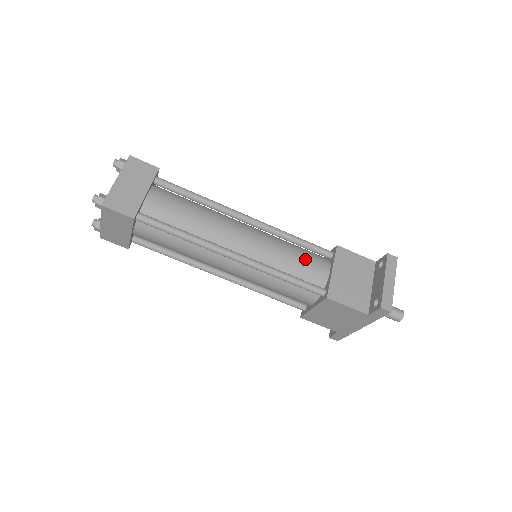
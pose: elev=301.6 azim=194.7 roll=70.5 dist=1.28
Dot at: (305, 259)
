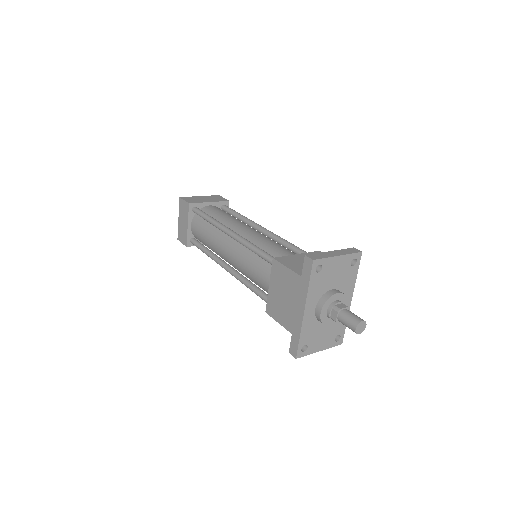
Dot at: (283, 248)
